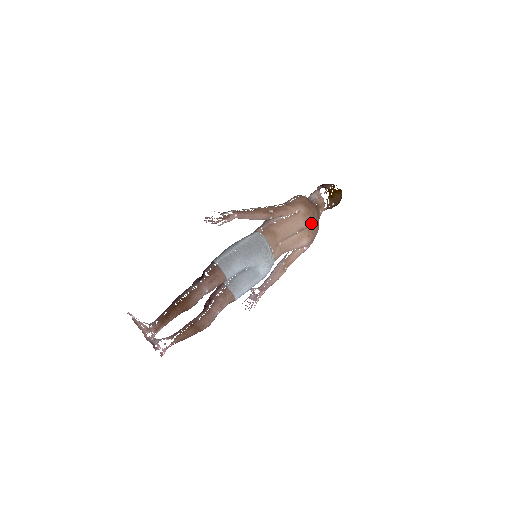
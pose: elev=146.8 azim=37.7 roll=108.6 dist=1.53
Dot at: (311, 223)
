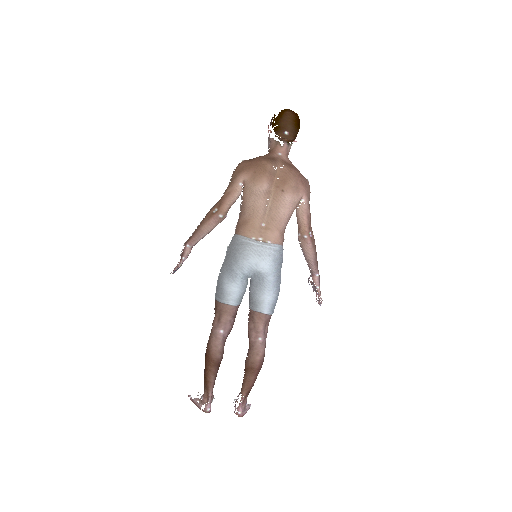
Dot at: (270, 178)
